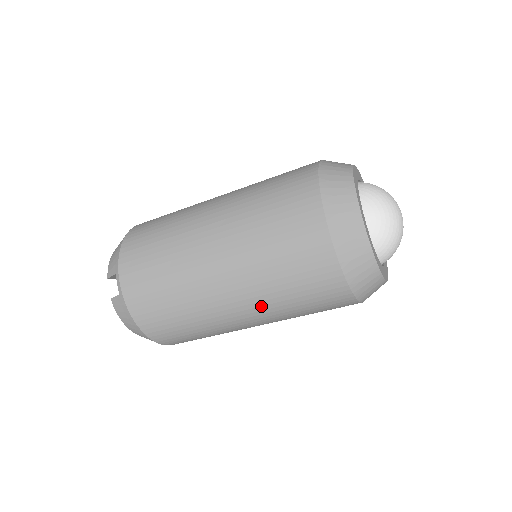
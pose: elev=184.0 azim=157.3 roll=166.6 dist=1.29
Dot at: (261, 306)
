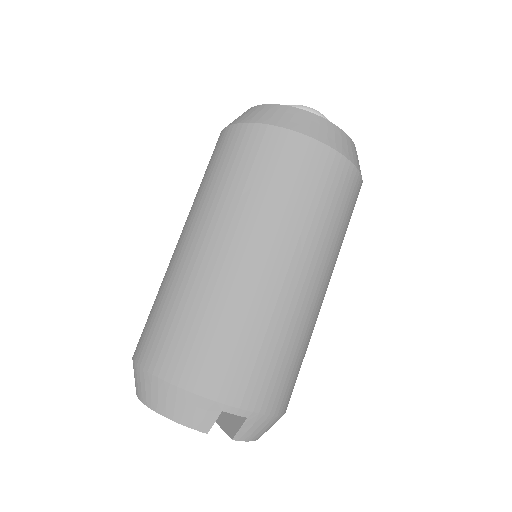
Dot at: (334, 266)
